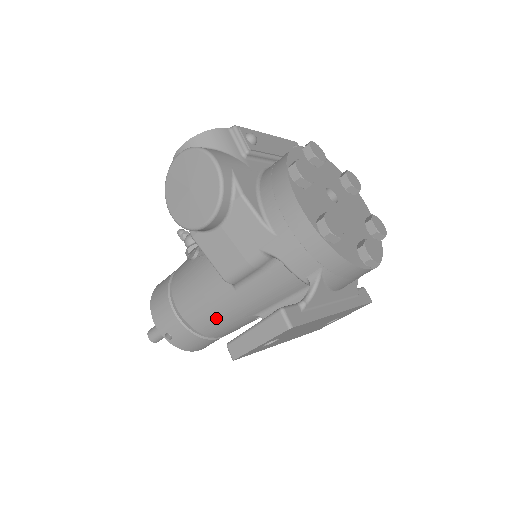
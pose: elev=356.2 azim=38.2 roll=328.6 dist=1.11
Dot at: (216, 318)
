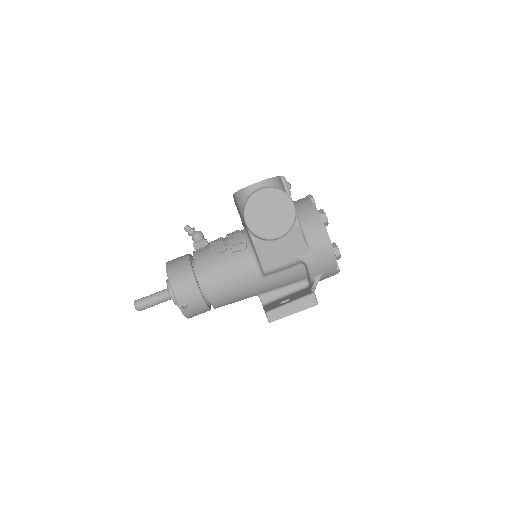
Dot at: (233, 295)
